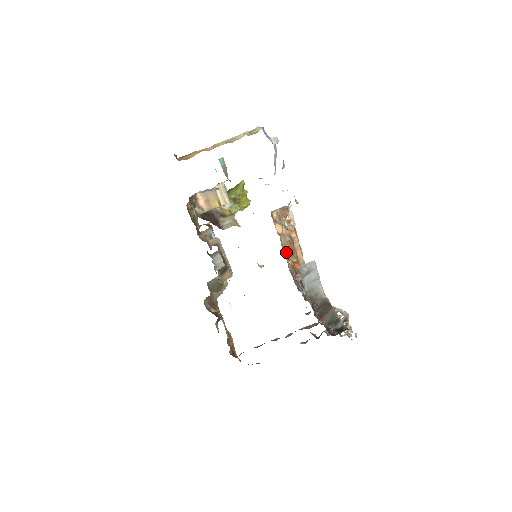
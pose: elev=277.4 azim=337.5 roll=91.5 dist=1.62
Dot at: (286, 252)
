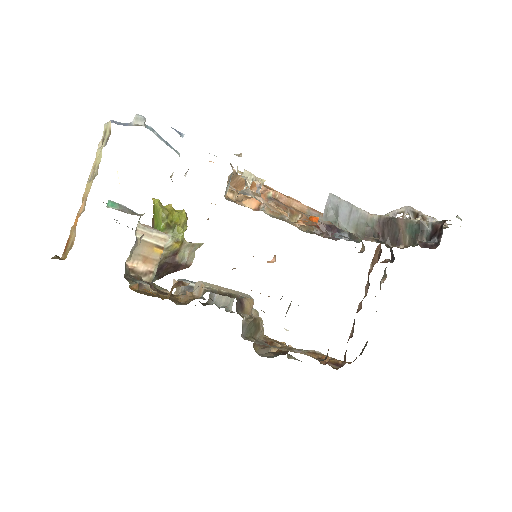
Dot at: (283, 218)
